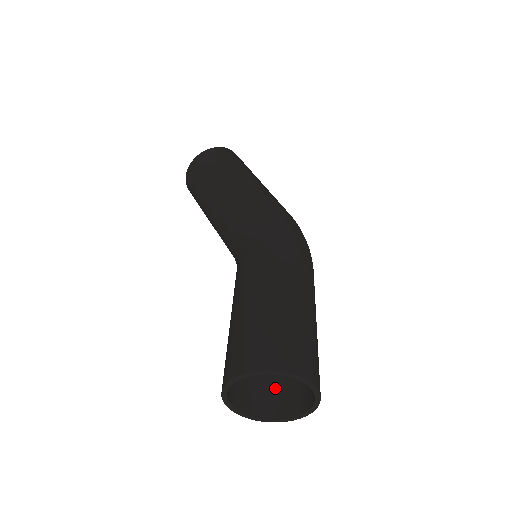
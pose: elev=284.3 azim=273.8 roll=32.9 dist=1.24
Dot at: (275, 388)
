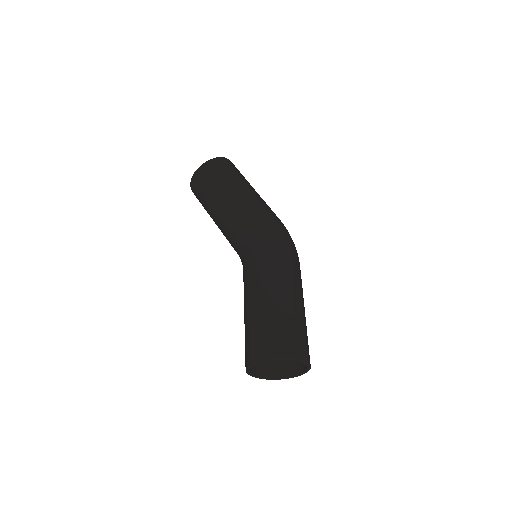
Dot at: occluded
